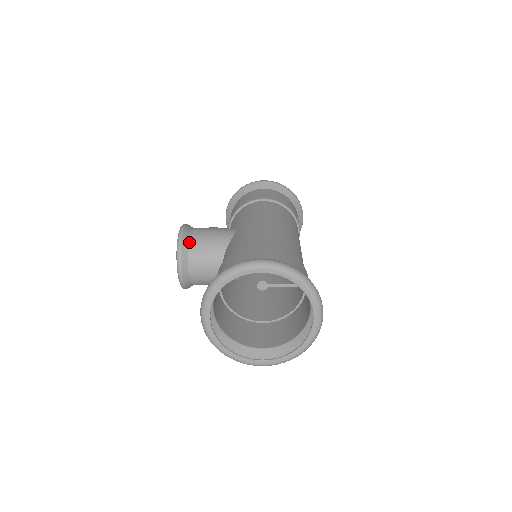
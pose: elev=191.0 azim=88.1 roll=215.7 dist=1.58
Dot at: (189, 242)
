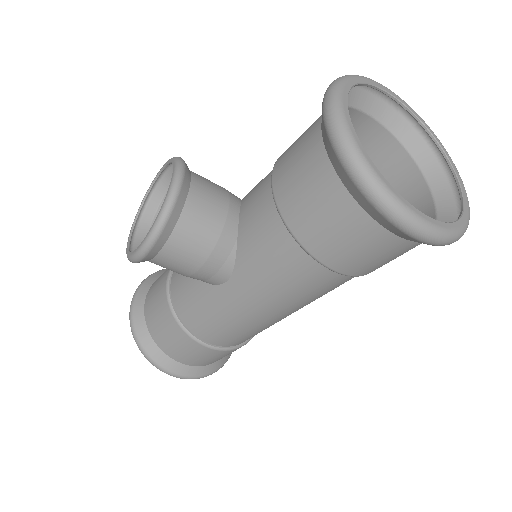
Dot at: occluded
